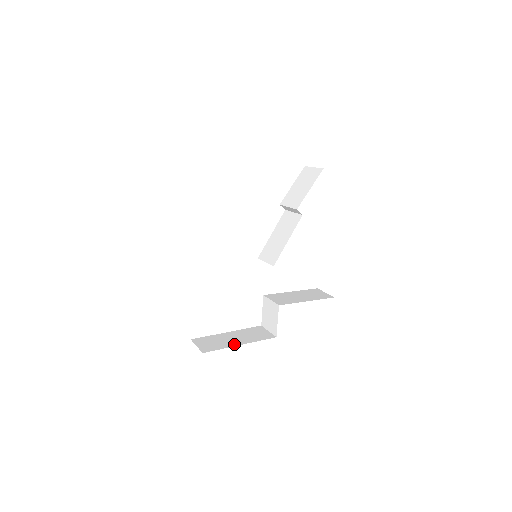
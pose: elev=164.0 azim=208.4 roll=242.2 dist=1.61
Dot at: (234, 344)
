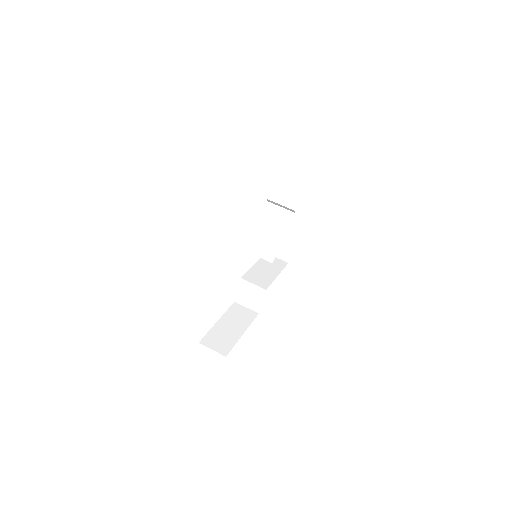
Dot at: (238, 335)
